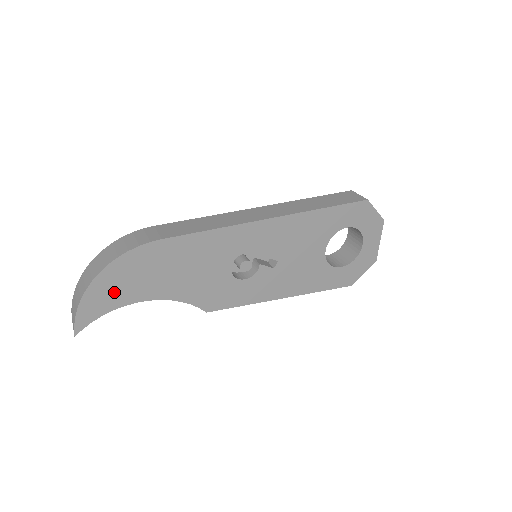
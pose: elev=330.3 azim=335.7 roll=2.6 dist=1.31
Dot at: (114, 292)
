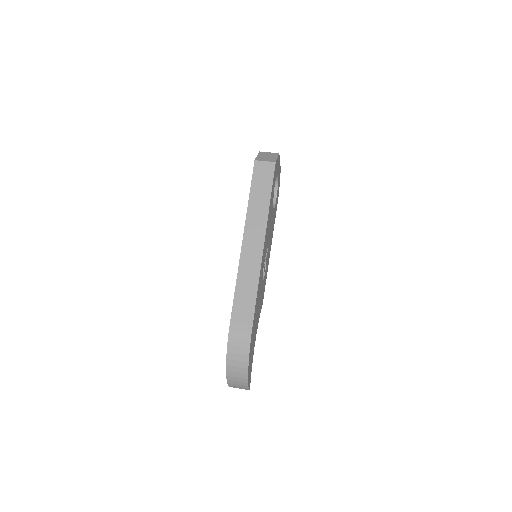
Dot at: (251, 362)
